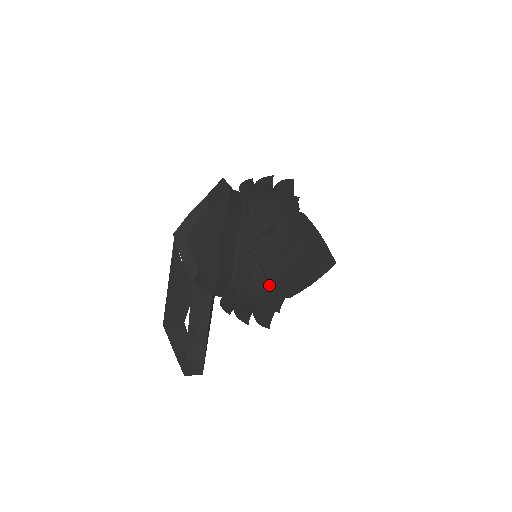
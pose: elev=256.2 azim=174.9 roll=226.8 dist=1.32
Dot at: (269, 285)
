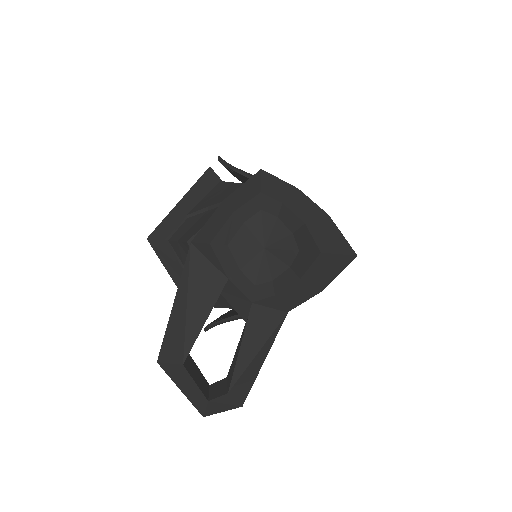
Dot at: occluded
